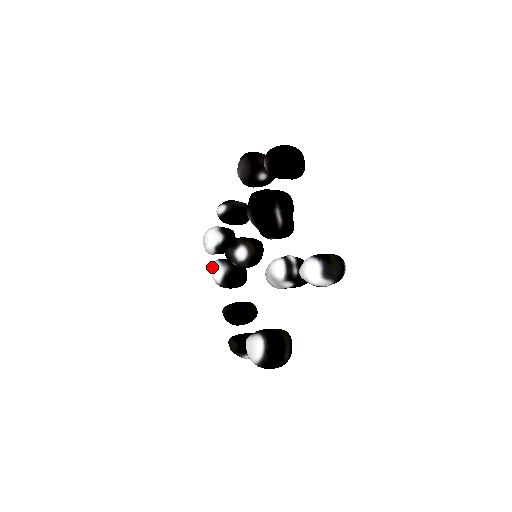
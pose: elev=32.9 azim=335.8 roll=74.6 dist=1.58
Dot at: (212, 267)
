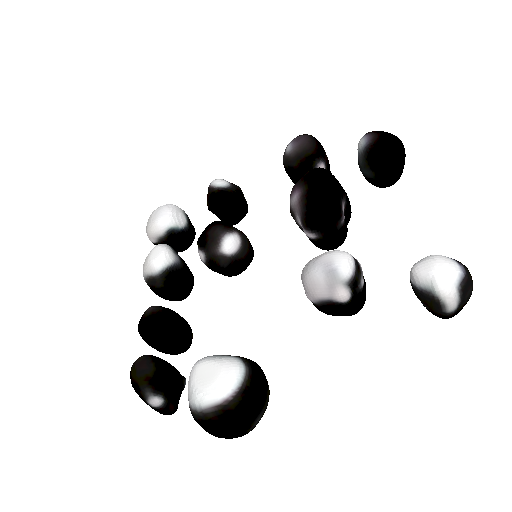
Dot at: (159, 245)
